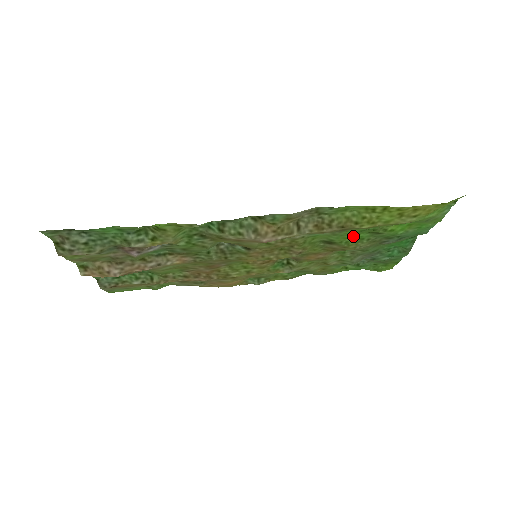
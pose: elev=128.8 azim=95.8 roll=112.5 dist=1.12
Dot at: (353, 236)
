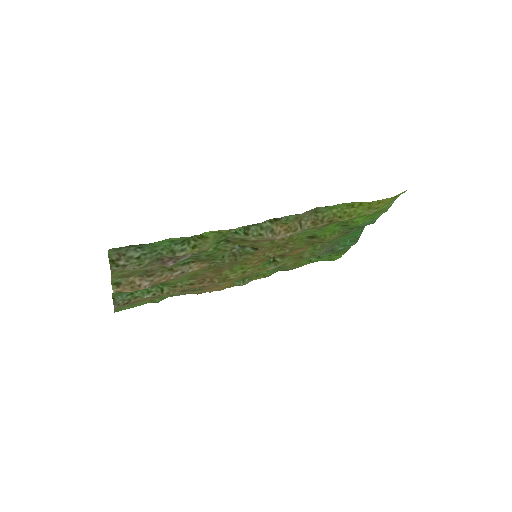
Dot at: (330, 230)
